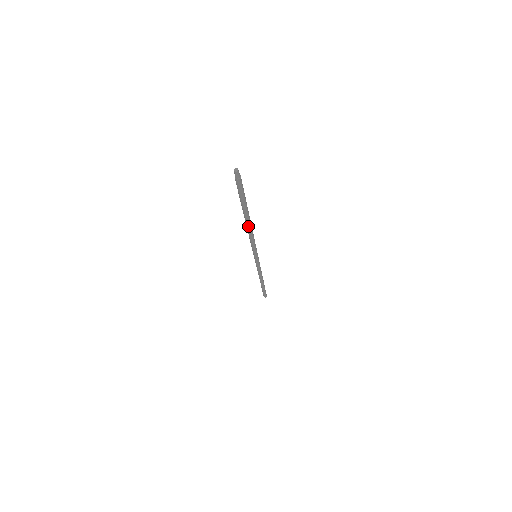
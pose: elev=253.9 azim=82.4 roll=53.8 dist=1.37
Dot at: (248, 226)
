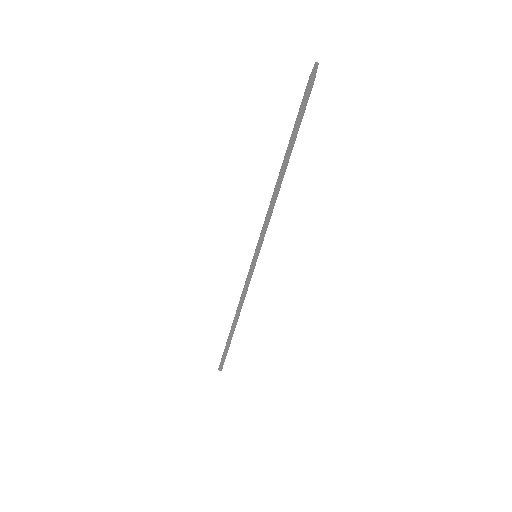
Dot at: (280, 178)
